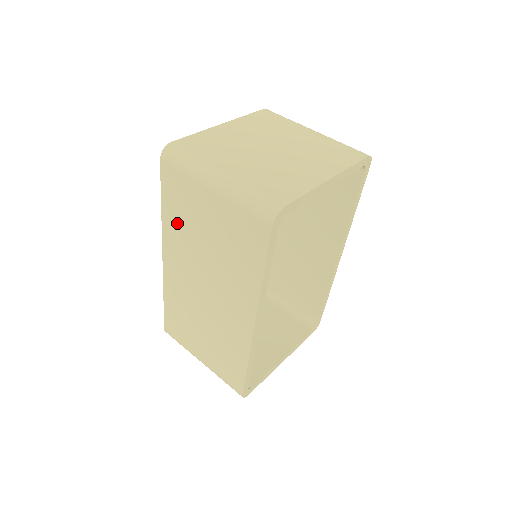
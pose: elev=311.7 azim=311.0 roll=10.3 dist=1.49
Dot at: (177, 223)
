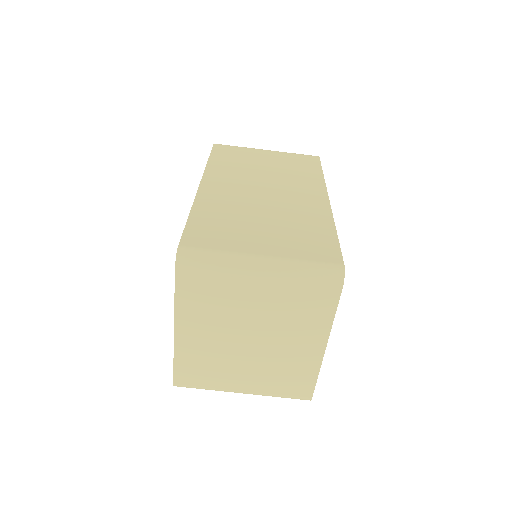
Dot at: occluded
